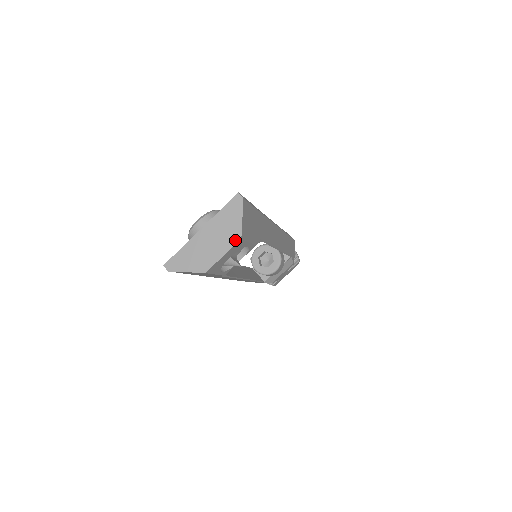
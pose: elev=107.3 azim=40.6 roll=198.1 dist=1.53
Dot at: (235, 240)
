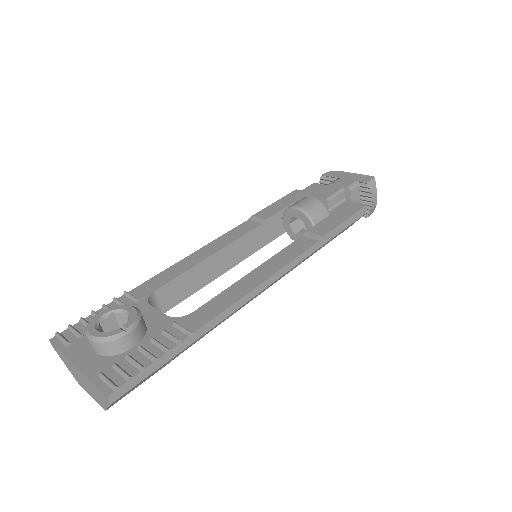
Dot at: (100, 405)
